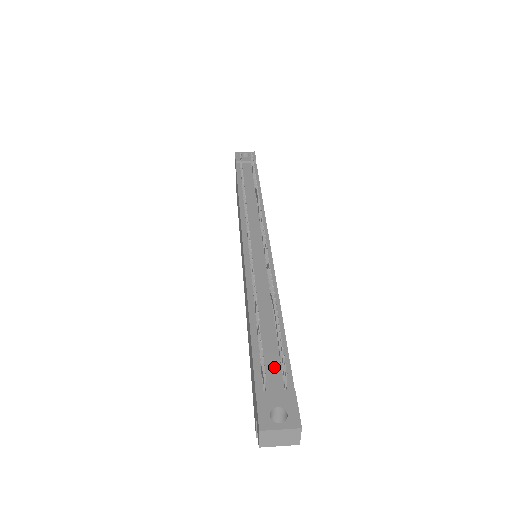
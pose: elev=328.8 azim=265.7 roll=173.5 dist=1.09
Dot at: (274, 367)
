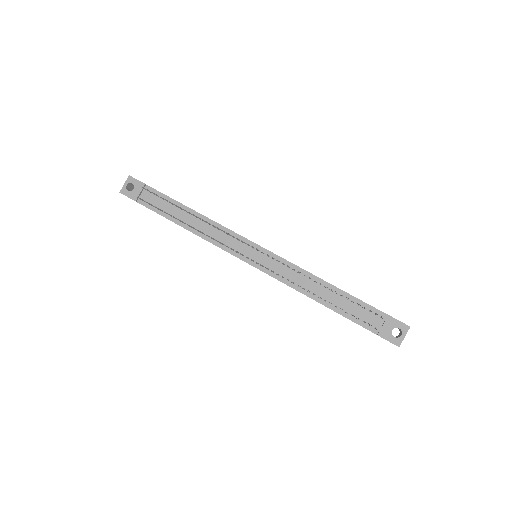
Dot at: (365, 314)
